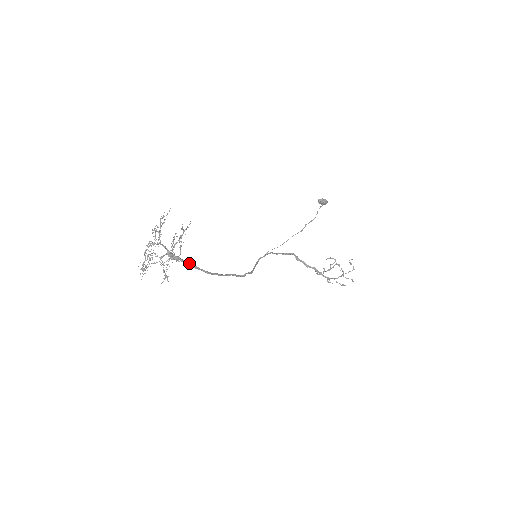
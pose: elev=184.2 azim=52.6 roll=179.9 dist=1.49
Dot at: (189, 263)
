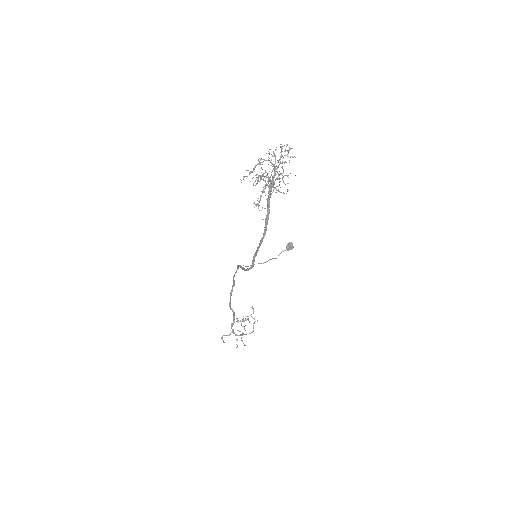
Dot at: occluded
